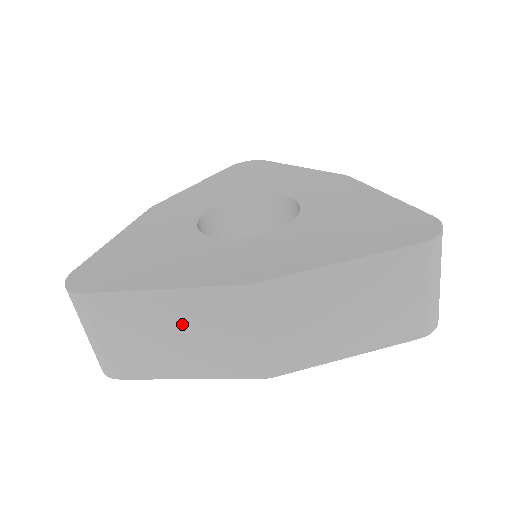
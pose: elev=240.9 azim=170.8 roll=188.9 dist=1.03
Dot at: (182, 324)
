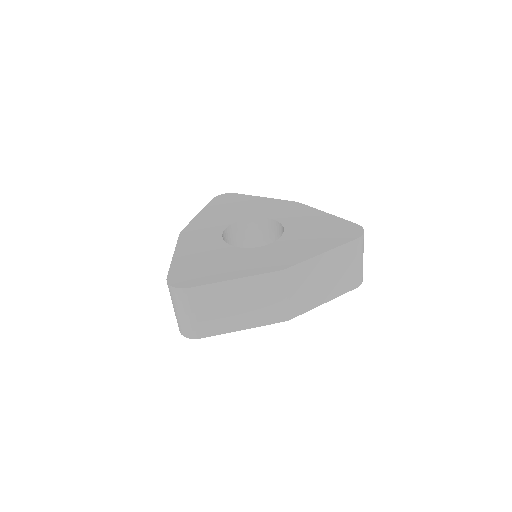
Dot at: (244, 297)
